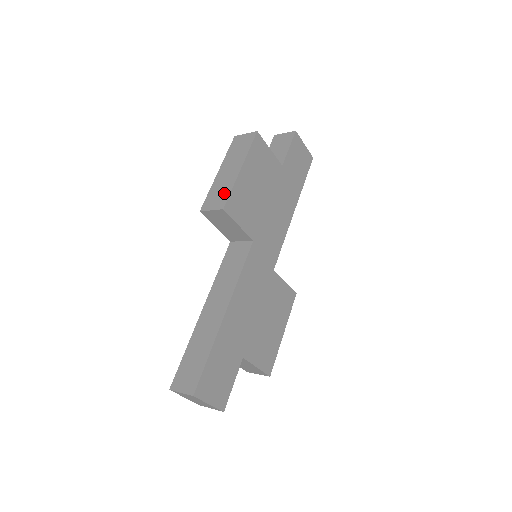
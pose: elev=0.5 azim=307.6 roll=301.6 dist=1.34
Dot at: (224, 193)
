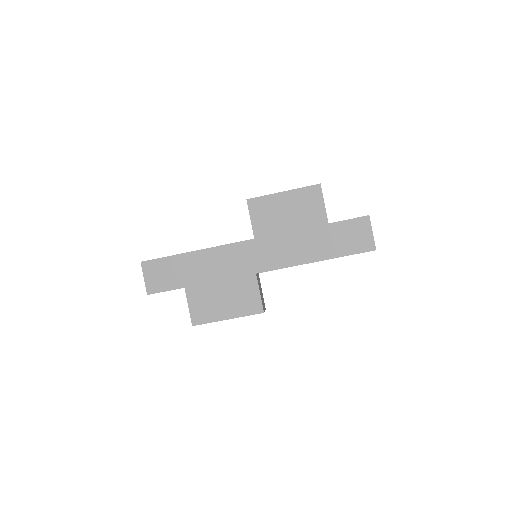
Dot at: occluded
